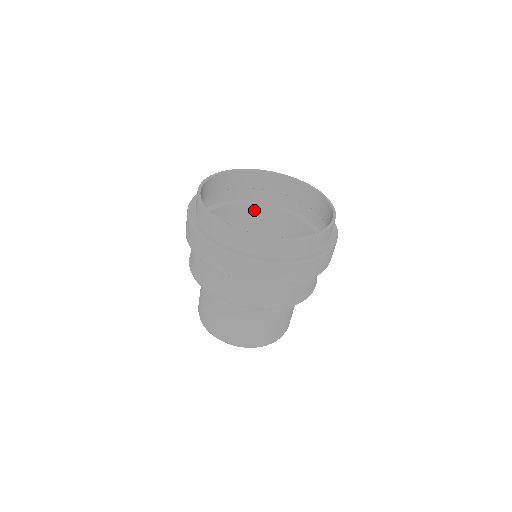
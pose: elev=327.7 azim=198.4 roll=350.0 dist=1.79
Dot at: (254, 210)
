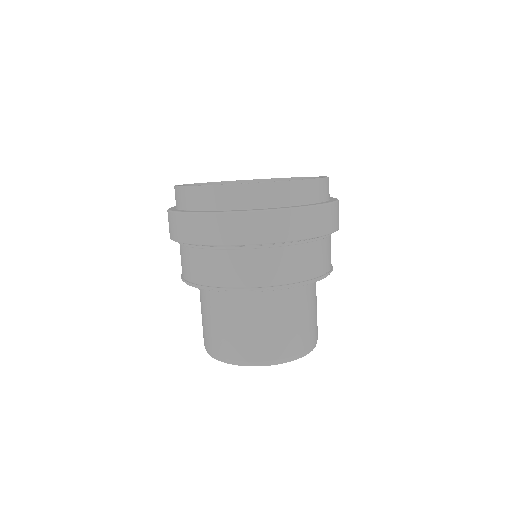
Dot at: occluded
